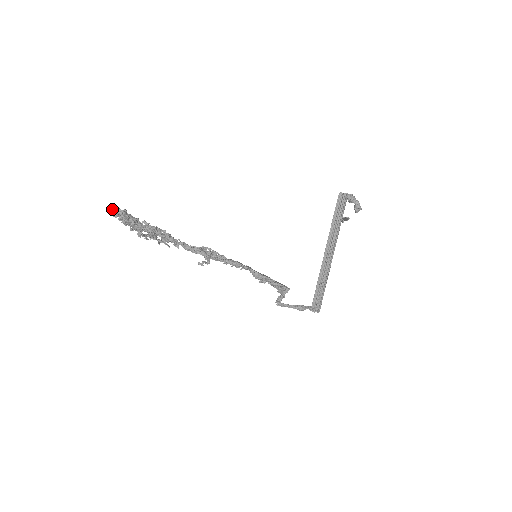
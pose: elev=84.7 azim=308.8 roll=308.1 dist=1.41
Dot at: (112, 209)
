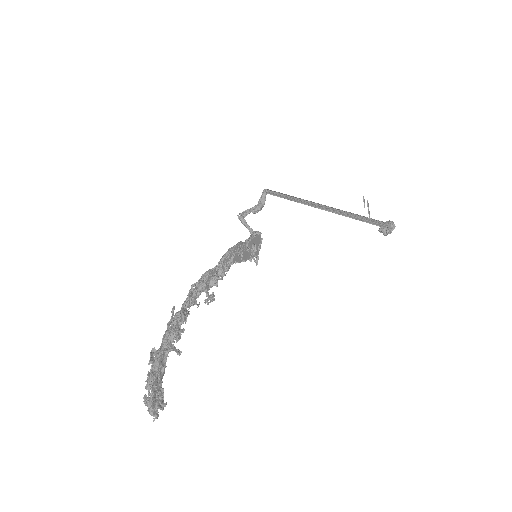
Dot at: occluded
